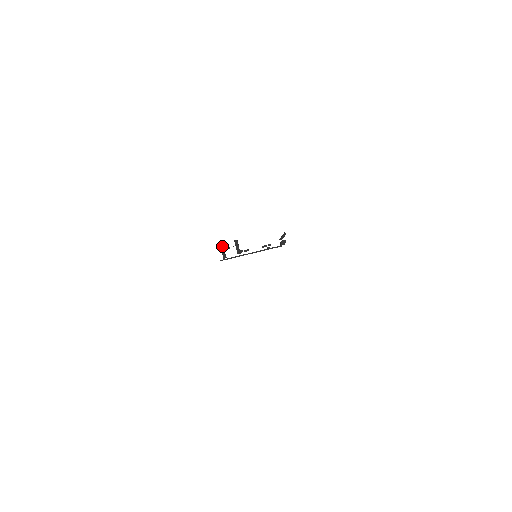
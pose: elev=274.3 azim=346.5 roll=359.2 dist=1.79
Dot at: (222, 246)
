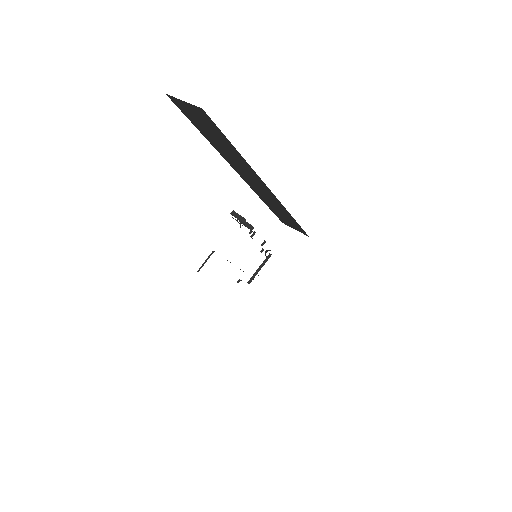
Dot at: (235, 212)
